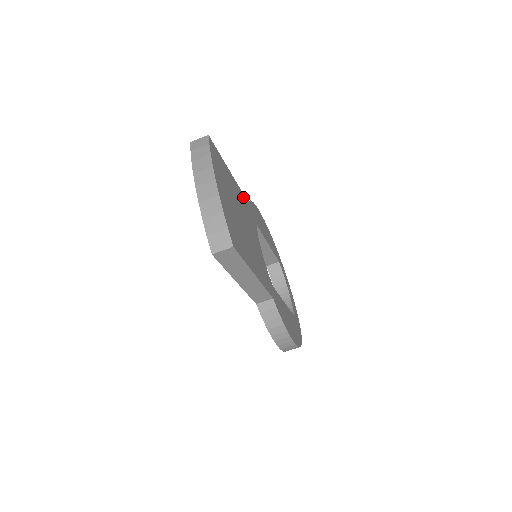
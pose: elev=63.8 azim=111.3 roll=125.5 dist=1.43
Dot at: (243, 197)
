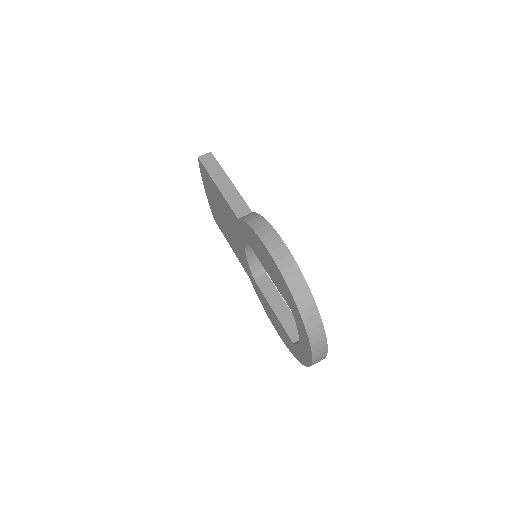
Dot at: occluded
